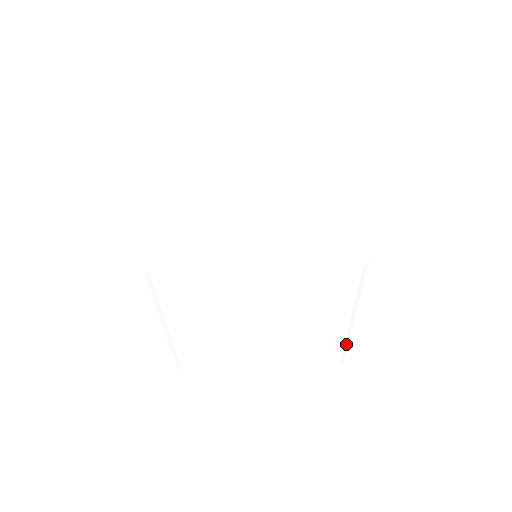
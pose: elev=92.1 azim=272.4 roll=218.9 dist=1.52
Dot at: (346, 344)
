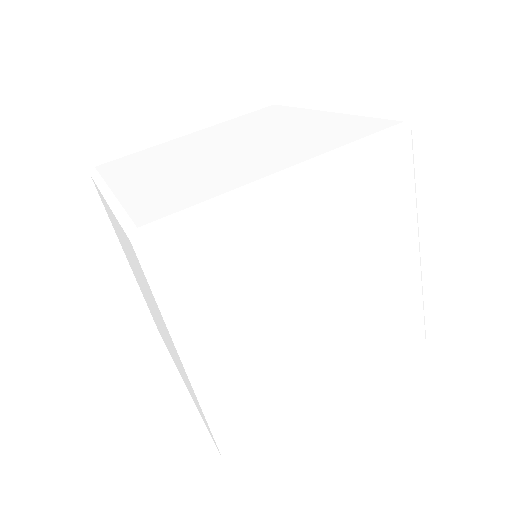
Dot at: (422, 299)
